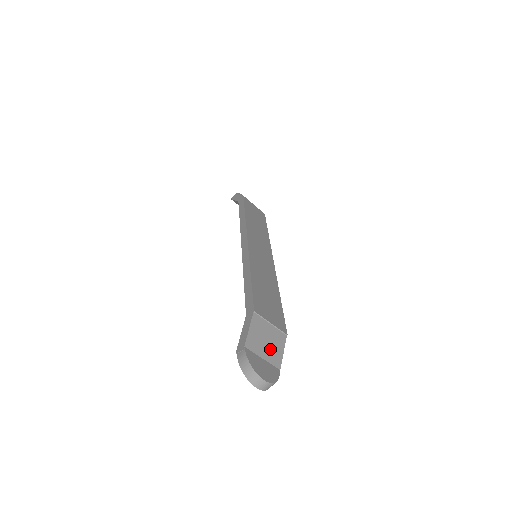
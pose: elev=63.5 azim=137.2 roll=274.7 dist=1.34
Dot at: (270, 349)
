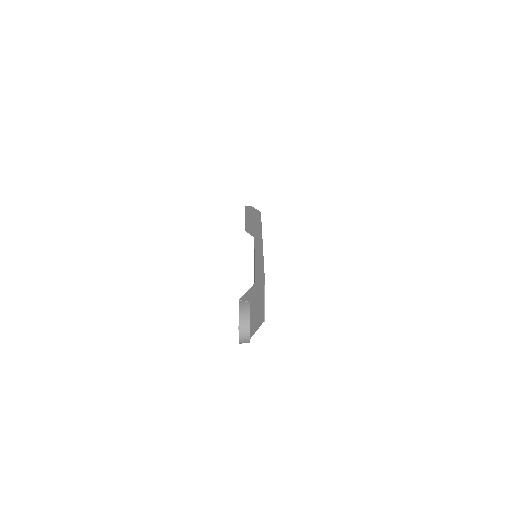
Dot at: (255, 319)
